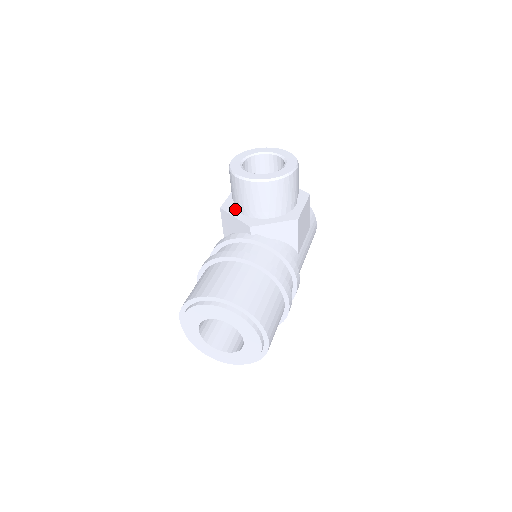
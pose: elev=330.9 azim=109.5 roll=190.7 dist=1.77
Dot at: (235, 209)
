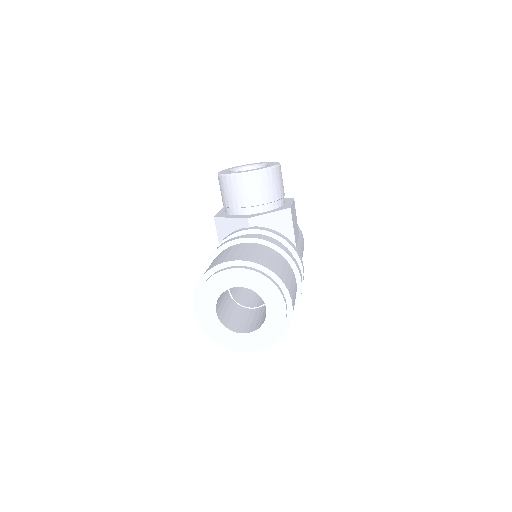
Dot at: (229, 215)
